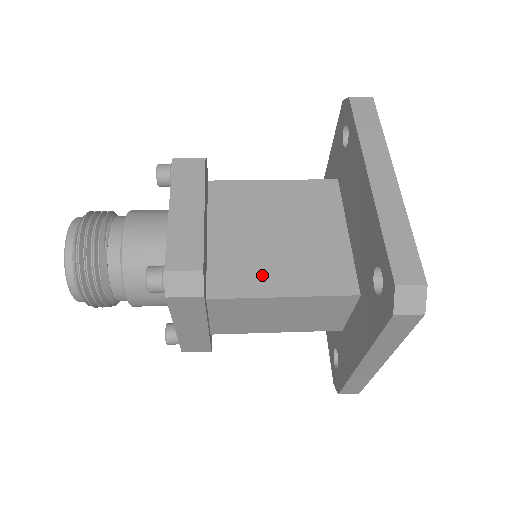
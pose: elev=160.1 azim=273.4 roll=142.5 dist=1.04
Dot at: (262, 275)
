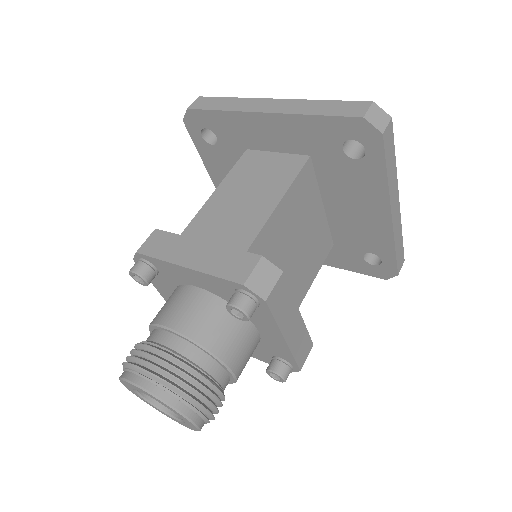
Dot at: (299, 289)
